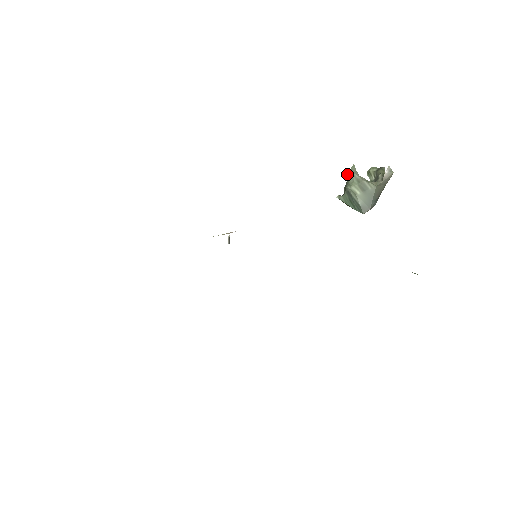
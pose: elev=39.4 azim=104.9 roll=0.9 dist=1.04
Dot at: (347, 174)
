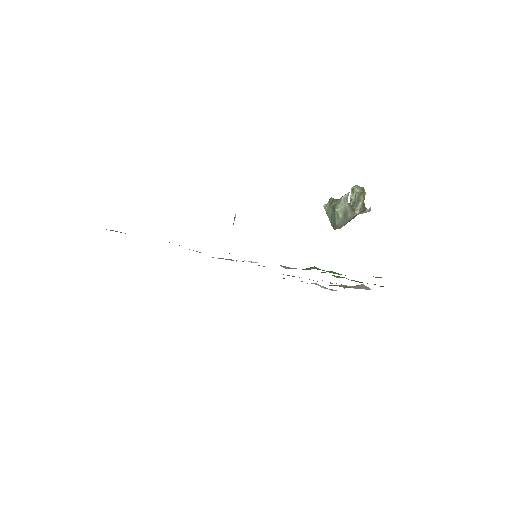
Dot at: (341, 197)
